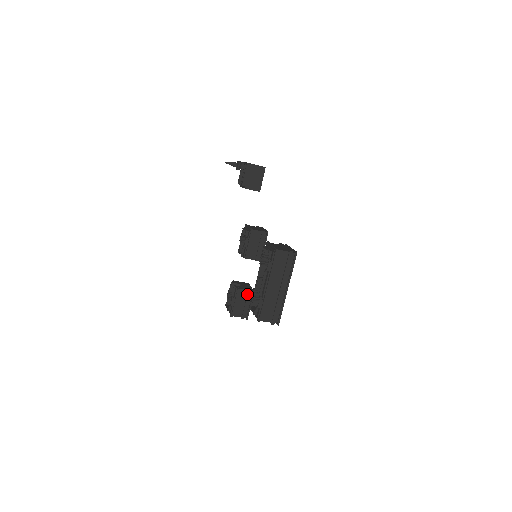
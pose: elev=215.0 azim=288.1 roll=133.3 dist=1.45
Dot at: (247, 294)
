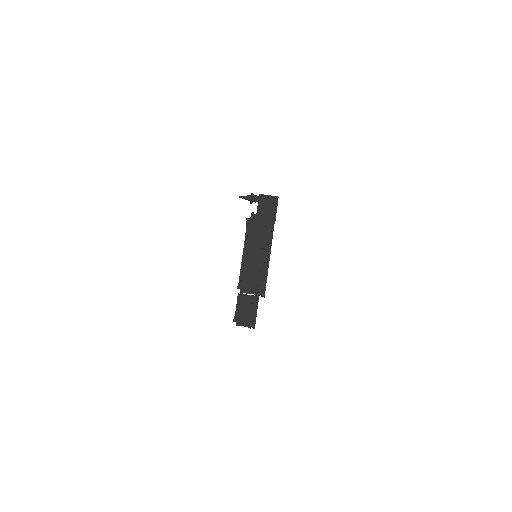
Dot at: (252, 300)
